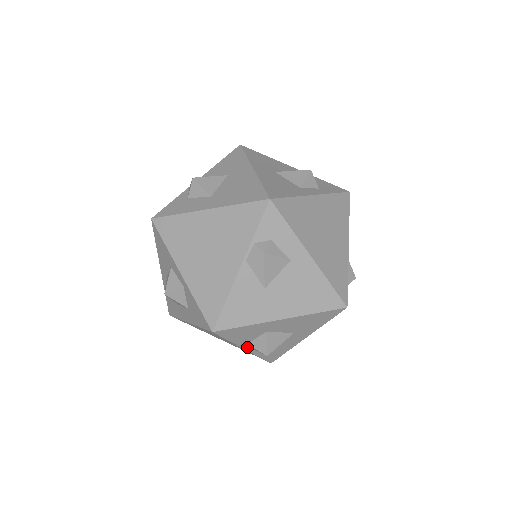
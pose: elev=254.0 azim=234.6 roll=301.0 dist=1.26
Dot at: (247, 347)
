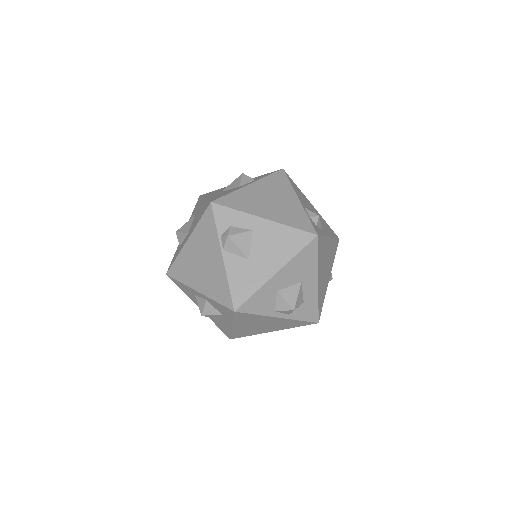
Dot at: (278, 315)
